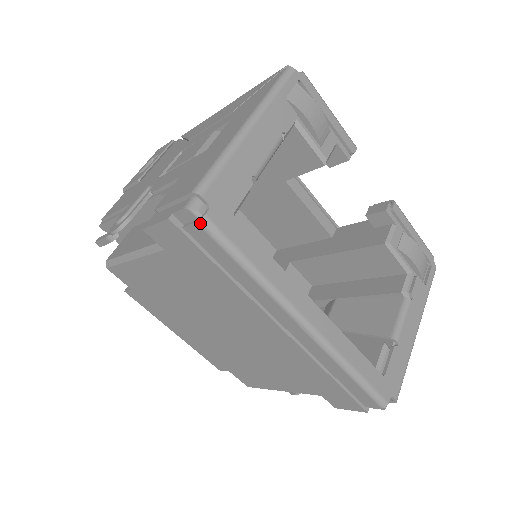
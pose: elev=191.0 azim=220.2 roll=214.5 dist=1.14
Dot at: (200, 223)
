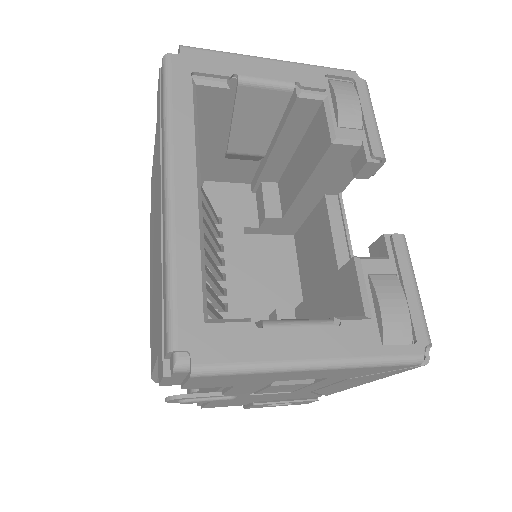
Dot at: (163, 58)
